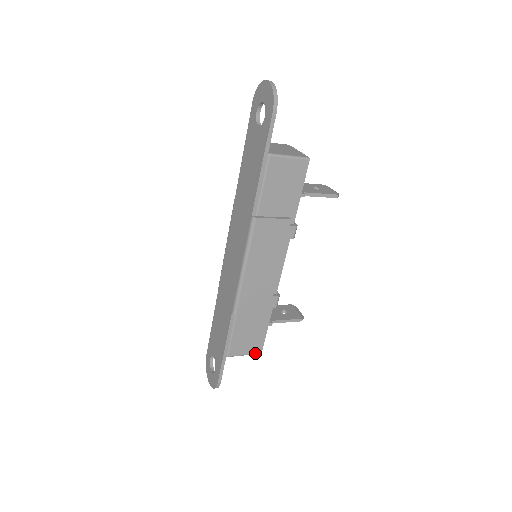
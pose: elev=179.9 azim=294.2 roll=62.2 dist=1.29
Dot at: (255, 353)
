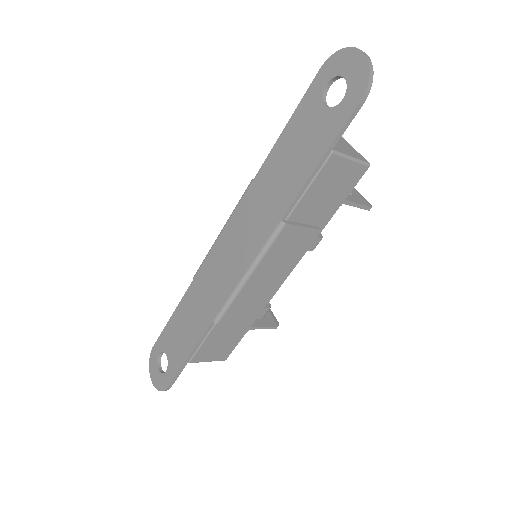
Dot at: (219, 360)
